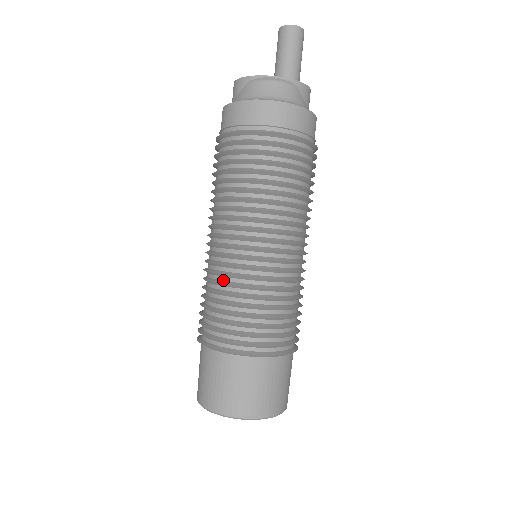
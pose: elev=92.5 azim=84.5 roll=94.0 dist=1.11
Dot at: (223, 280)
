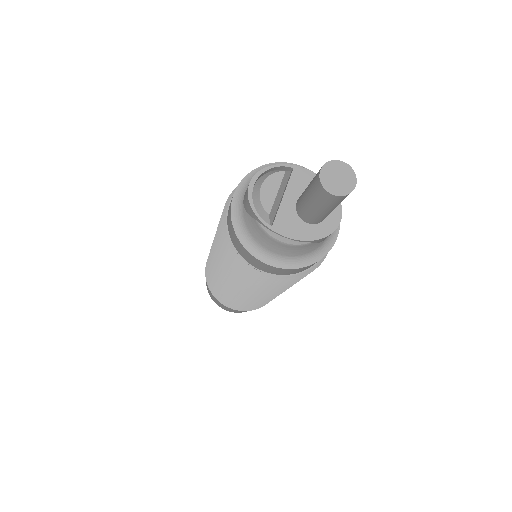
Dot at: occluded
